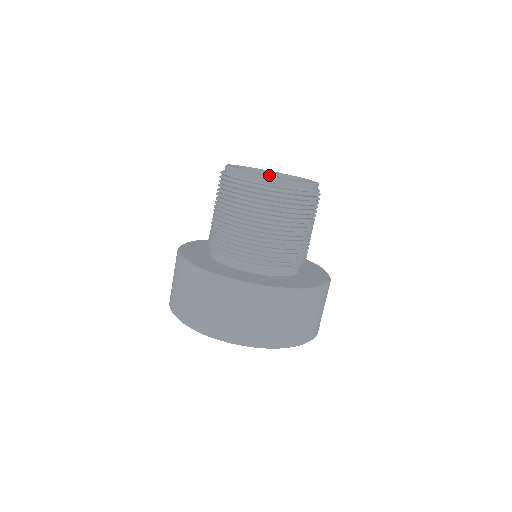
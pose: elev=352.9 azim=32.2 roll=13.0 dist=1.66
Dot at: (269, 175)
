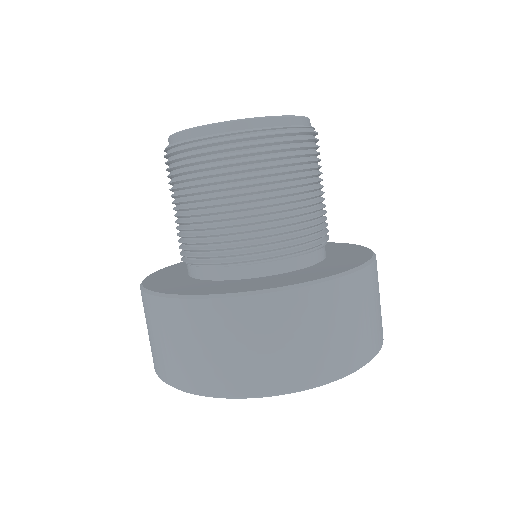
Dot at: occluded
